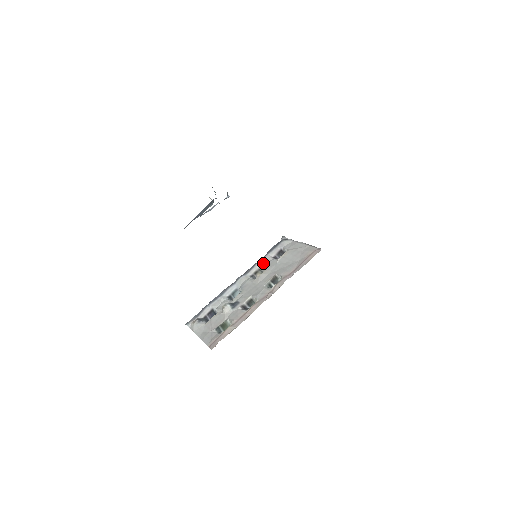
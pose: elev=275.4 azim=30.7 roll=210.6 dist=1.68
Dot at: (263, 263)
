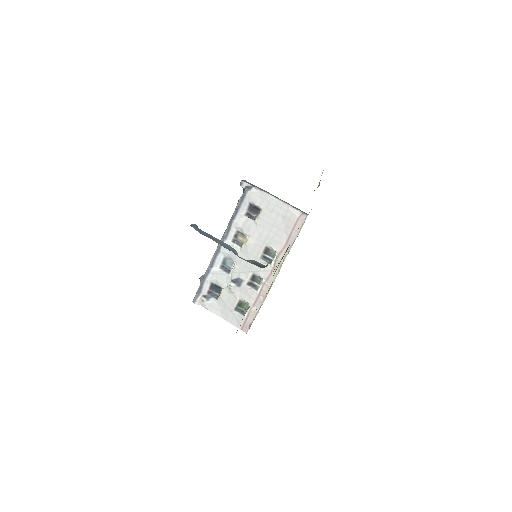
Dot at: (239, 225)
